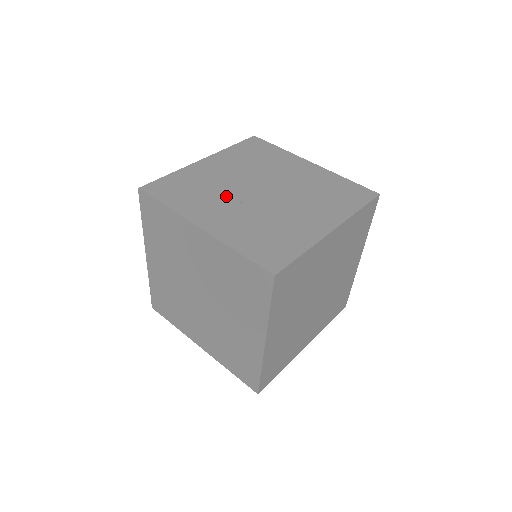
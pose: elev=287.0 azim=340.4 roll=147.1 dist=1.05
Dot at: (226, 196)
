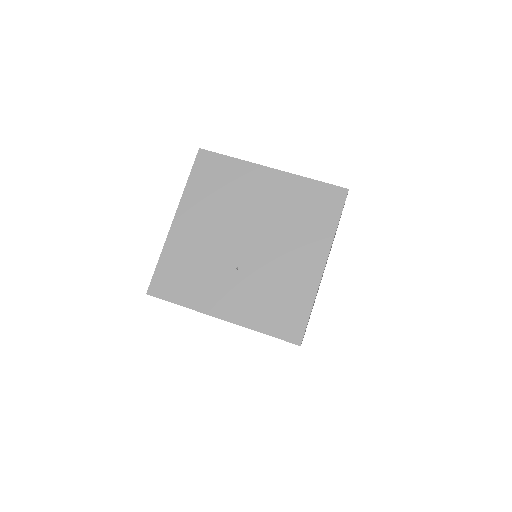
Dot at: (221, 266)
